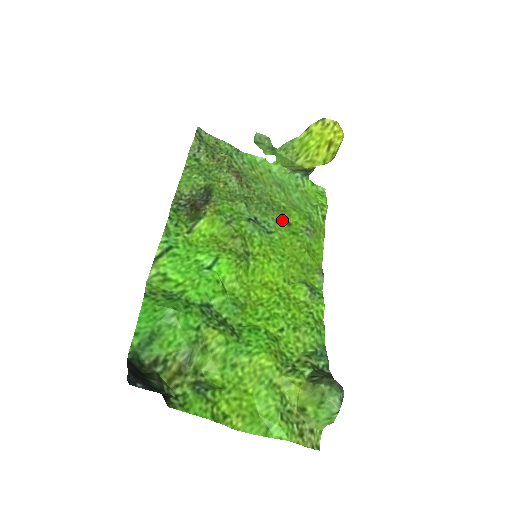
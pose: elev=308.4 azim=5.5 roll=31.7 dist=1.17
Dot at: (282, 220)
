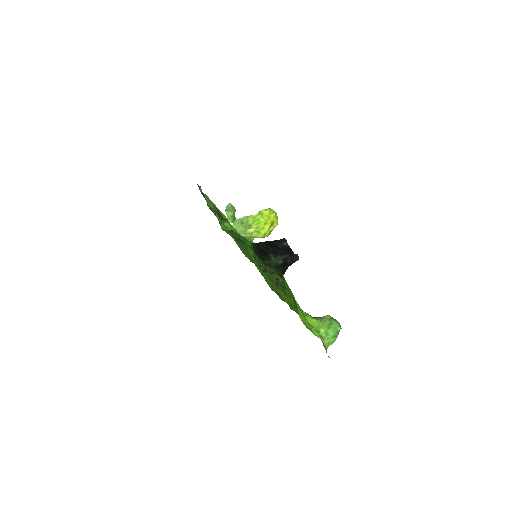
Dot at: occluded
